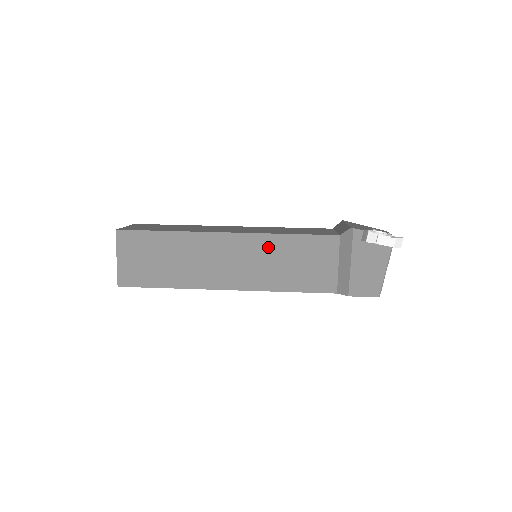
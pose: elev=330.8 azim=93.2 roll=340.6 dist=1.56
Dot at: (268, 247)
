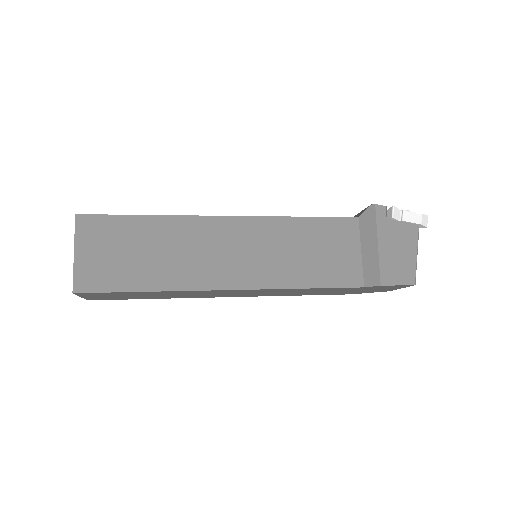
Dot at: (277, 233)
